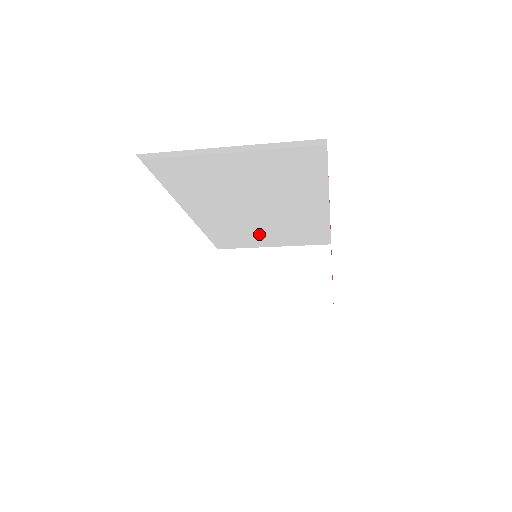
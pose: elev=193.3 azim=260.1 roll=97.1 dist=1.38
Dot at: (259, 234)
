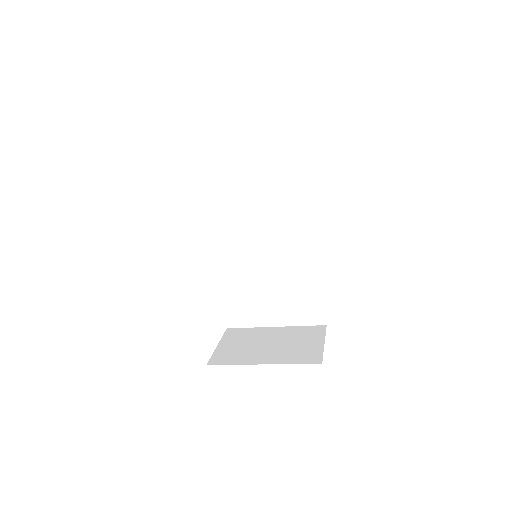
Dot at: (264, 295)
